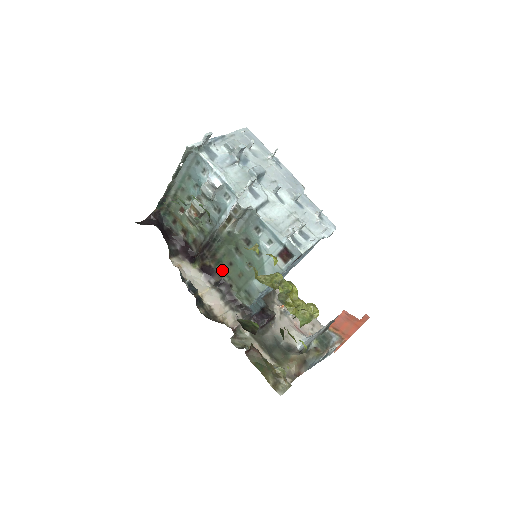
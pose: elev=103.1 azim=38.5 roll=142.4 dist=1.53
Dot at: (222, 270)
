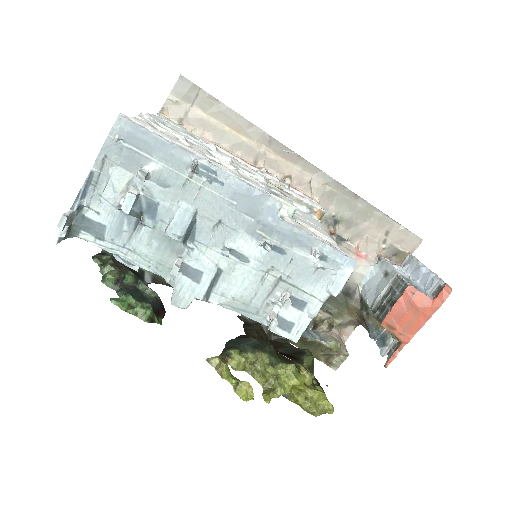
Dot at: occluded
